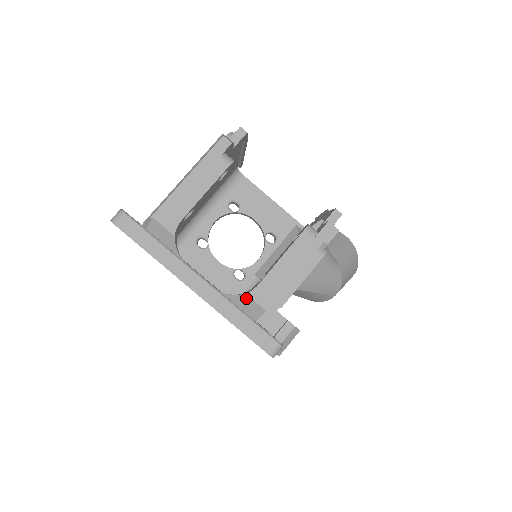
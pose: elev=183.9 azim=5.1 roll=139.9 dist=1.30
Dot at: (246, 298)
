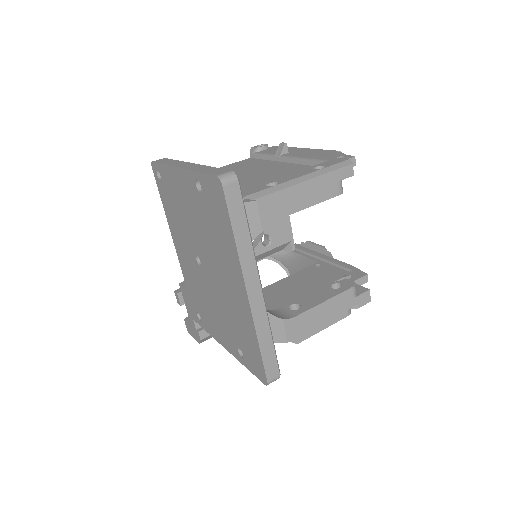
Dot at: (279, 322)
